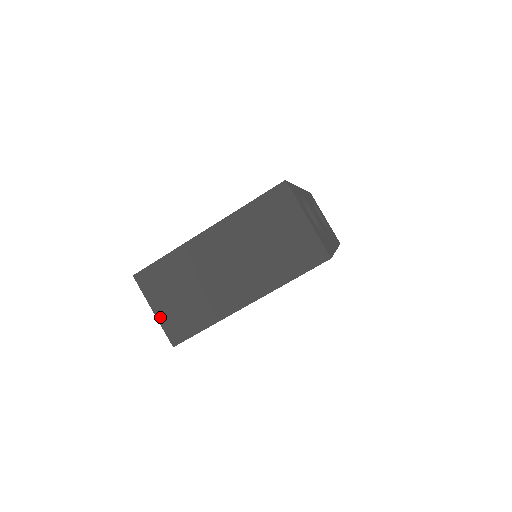
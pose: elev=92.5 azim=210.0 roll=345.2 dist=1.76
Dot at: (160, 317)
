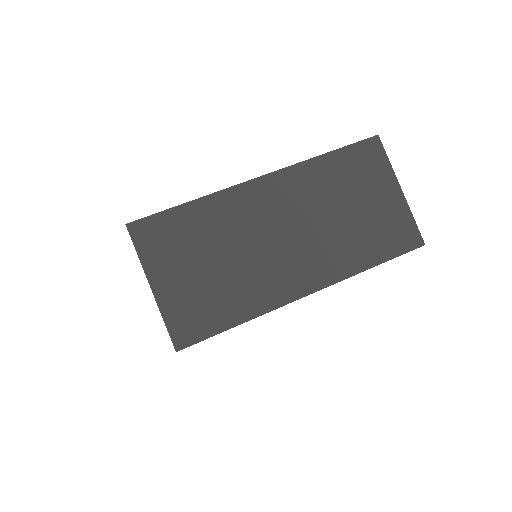
Dot at: (162, 299)
